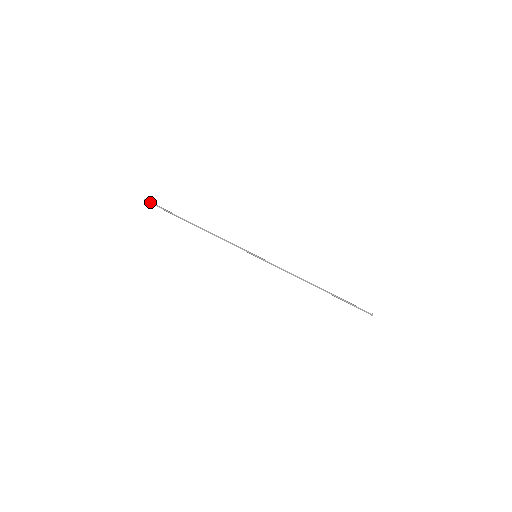
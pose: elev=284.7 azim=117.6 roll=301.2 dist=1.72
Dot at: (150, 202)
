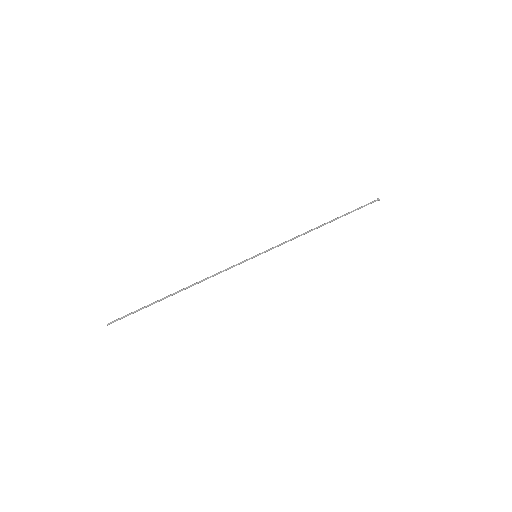
Dot at: occluded
